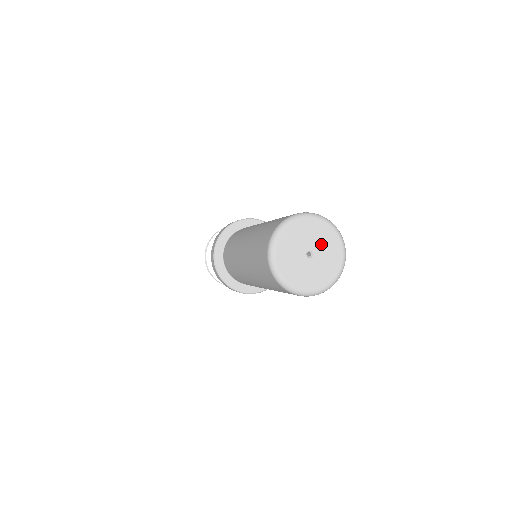
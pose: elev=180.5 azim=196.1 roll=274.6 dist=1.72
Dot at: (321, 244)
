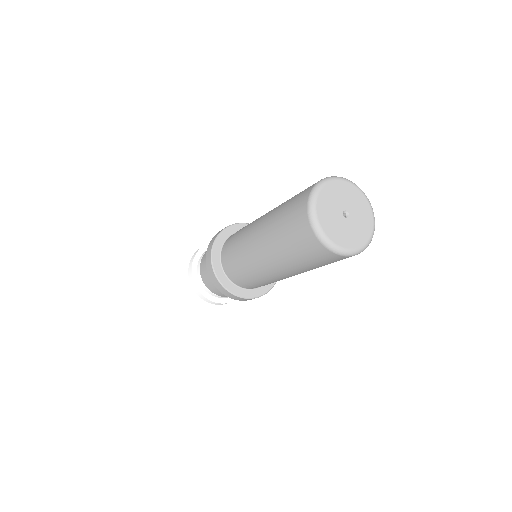
Dot at: (355, 207)
